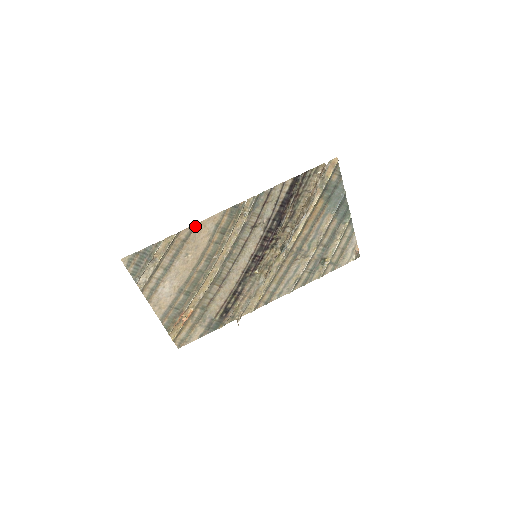
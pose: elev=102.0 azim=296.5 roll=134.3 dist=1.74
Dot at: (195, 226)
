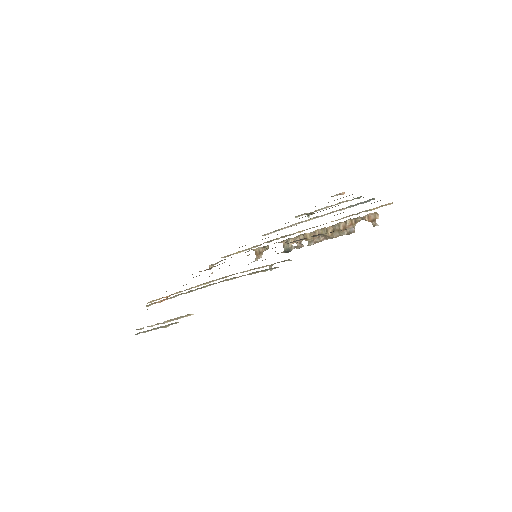
Dot at: occluded
